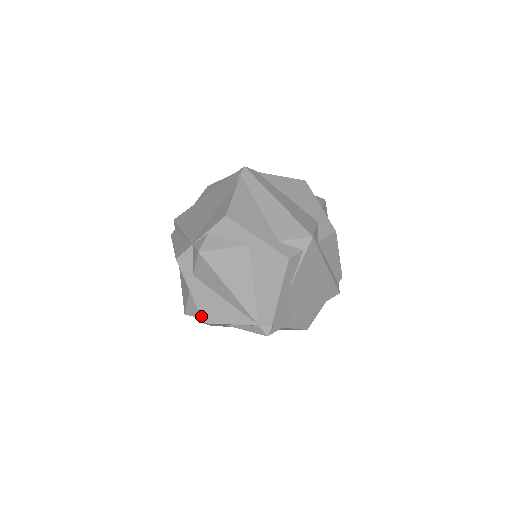
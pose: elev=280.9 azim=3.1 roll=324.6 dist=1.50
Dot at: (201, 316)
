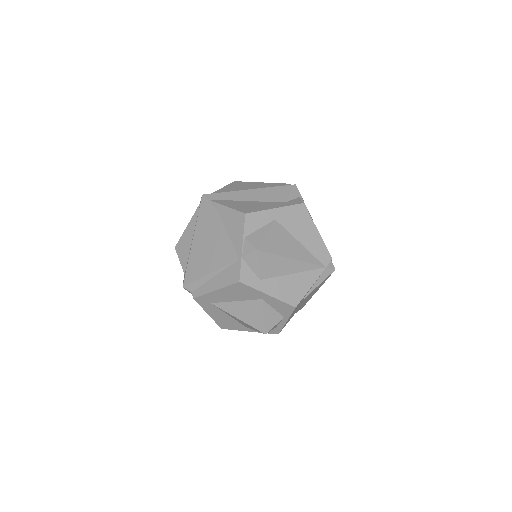
Dot at: (290, 305)
